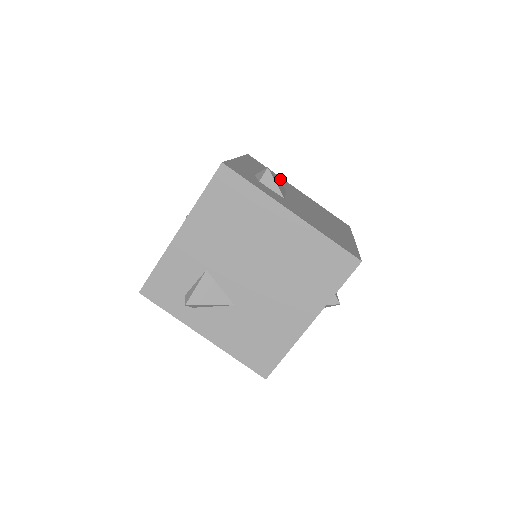
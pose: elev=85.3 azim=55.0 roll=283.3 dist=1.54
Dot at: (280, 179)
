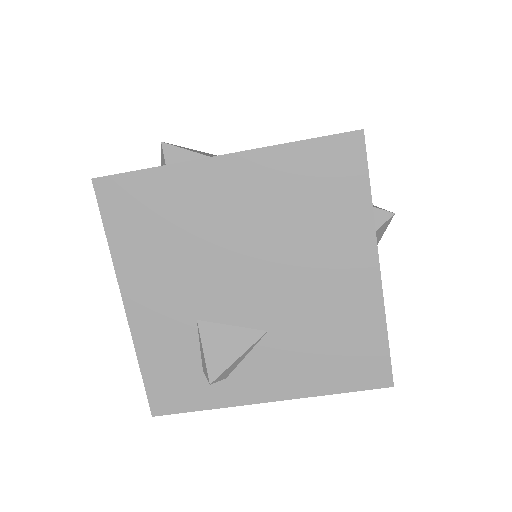
Dot at: occluded
